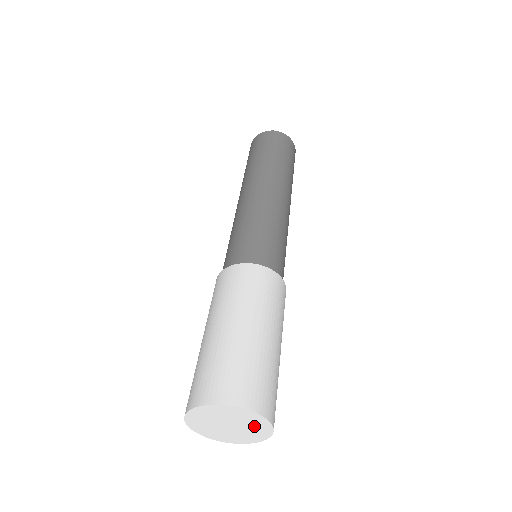
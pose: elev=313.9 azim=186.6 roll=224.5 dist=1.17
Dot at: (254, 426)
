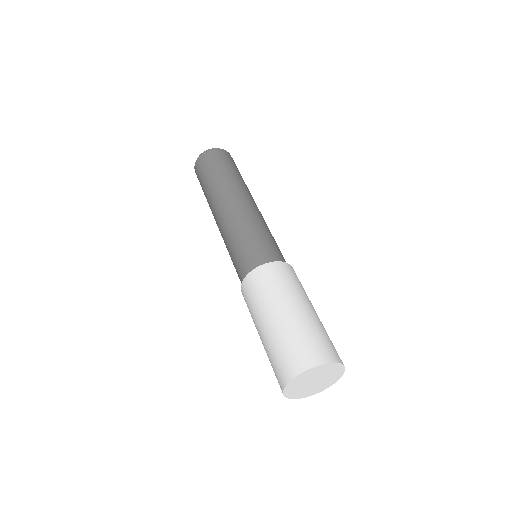
Dot at: (328, 381)
